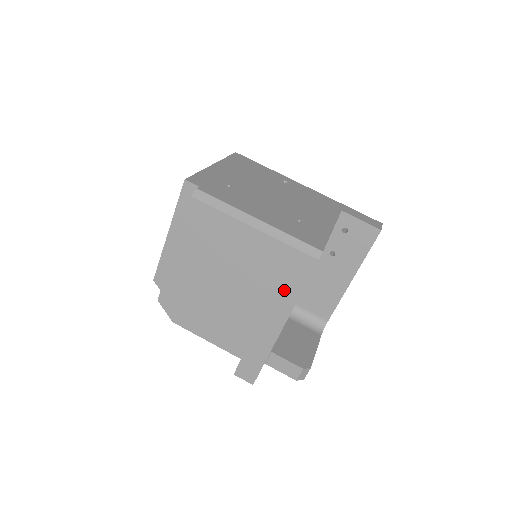
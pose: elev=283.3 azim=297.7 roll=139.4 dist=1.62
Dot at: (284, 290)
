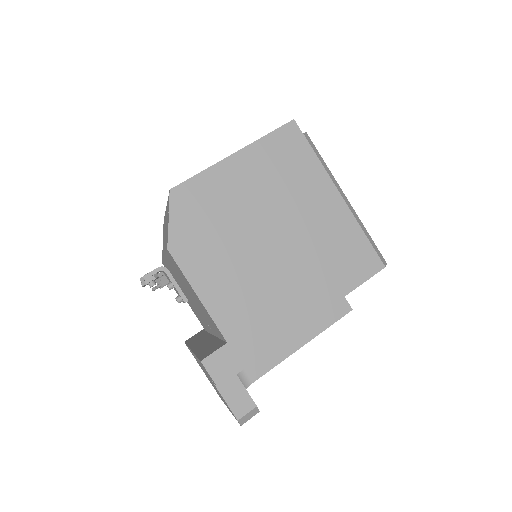
Dot at: (335, 280)
